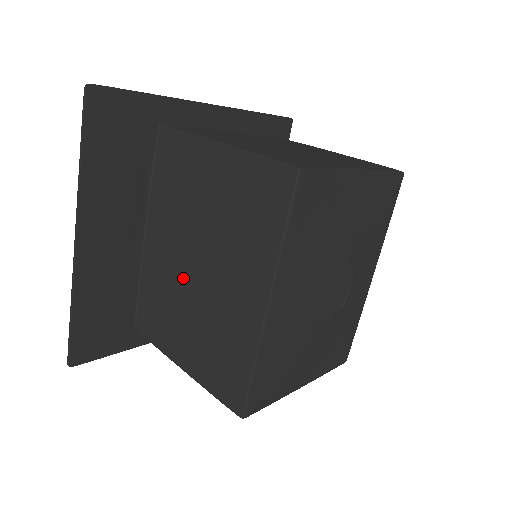
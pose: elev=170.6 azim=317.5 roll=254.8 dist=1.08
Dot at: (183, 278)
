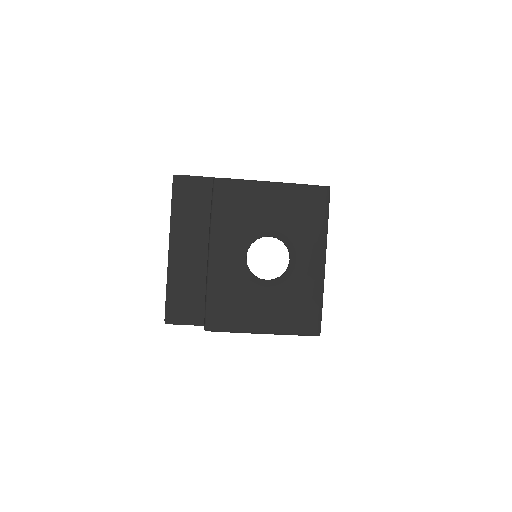
Dot at: occluded
